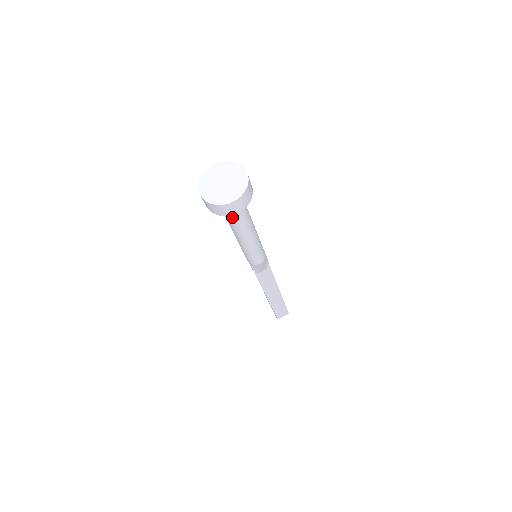
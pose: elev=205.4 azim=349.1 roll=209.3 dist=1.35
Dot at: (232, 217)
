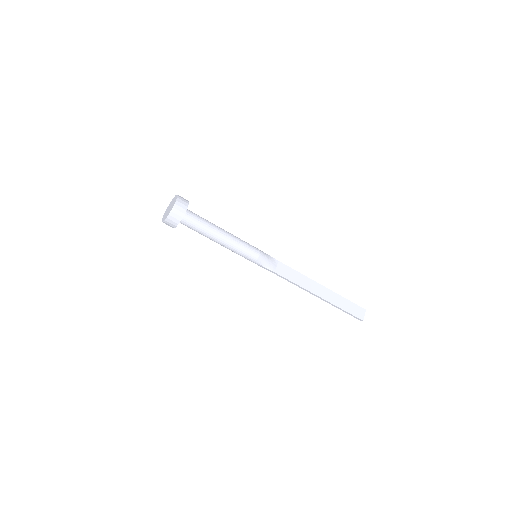
Dot at: (195, 224)
